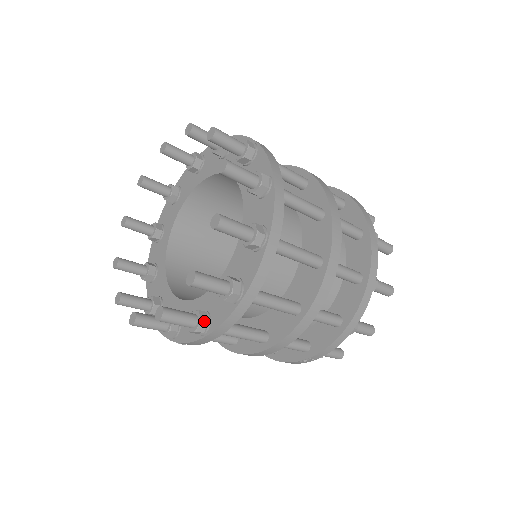
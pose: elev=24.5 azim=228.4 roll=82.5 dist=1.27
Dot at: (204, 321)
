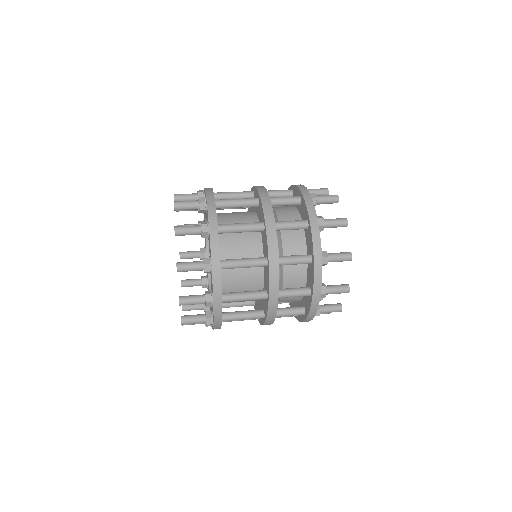
Dot at: occluded
